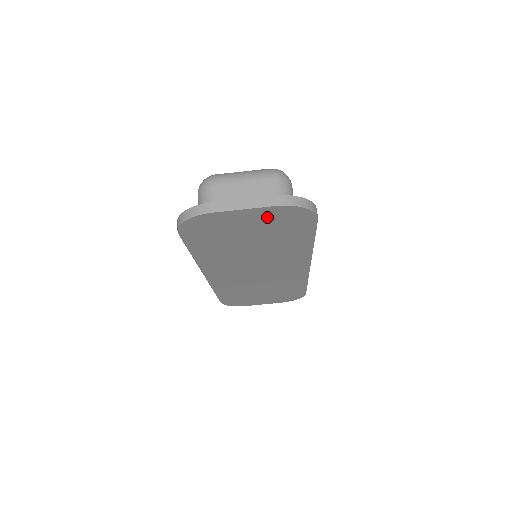
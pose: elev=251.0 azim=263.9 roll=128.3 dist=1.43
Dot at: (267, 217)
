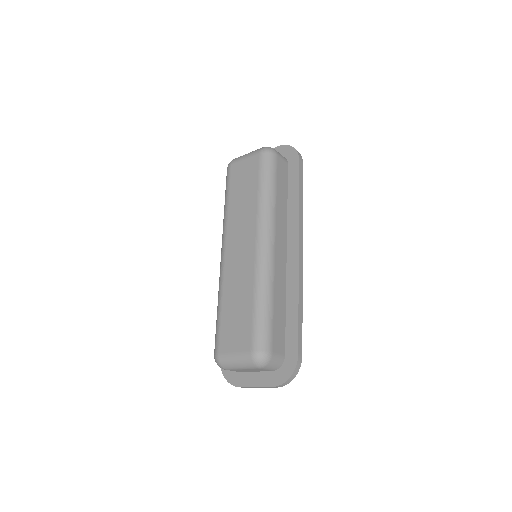
Dot at: occluded
